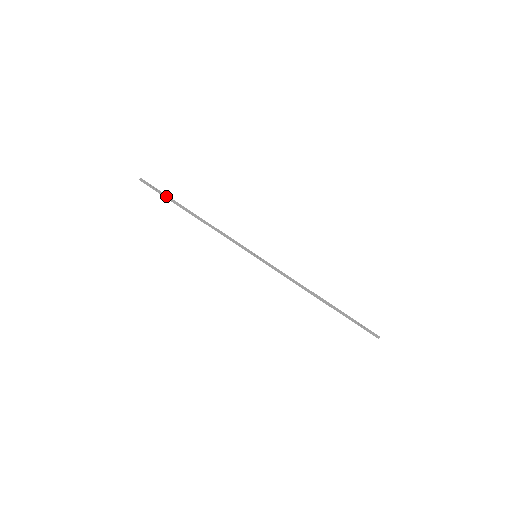
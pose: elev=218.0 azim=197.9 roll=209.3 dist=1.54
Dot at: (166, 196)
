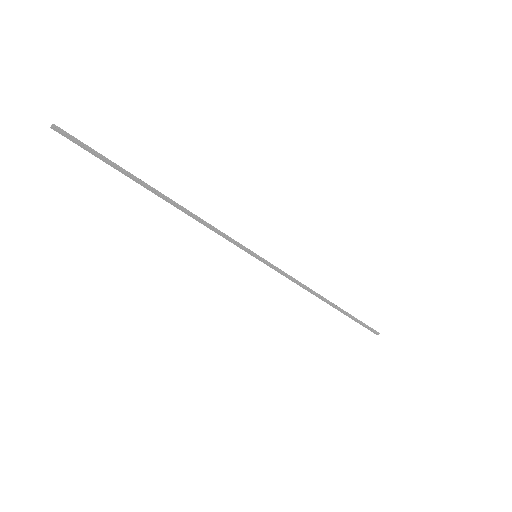
Dot at: (111, 163)
